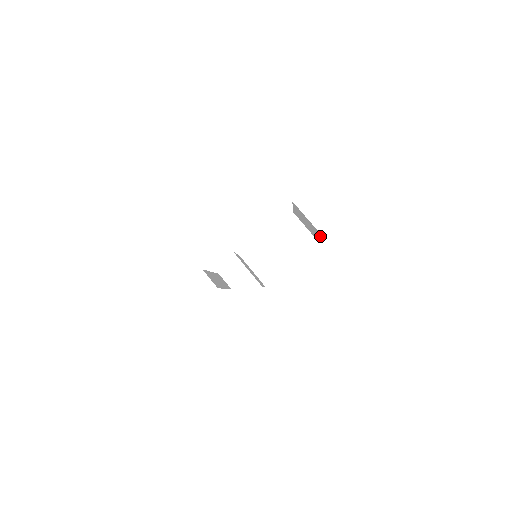
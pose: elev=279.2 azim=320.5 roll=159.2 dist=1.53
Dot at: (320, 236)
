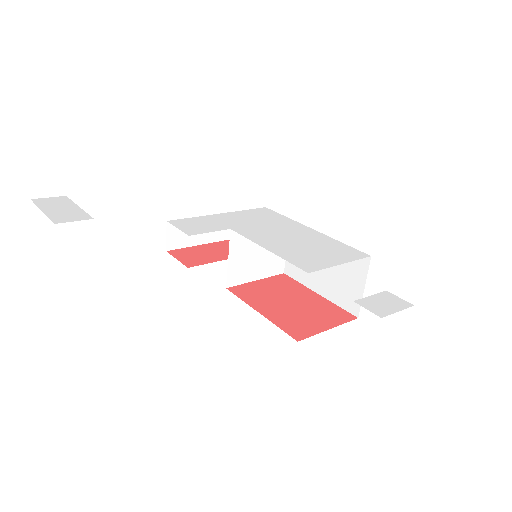
Dot at: (314, 332)
